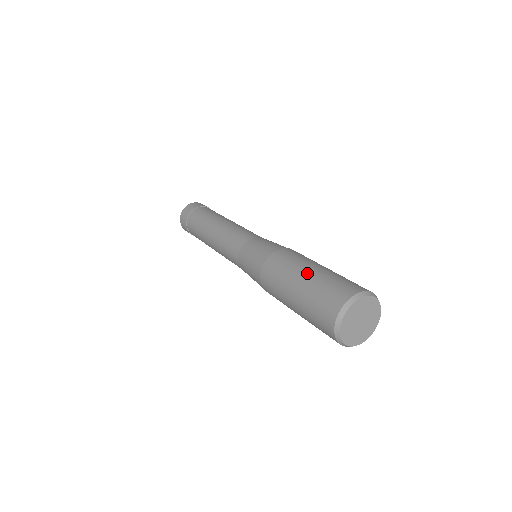
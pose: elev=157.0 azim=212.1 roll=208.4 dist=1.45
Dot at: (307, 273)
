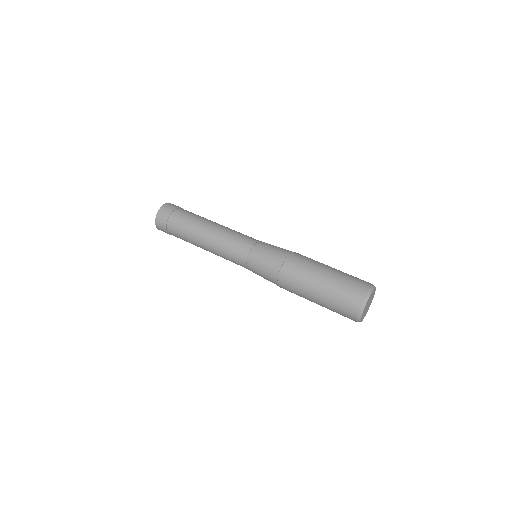
Dot at: (320, 285)
